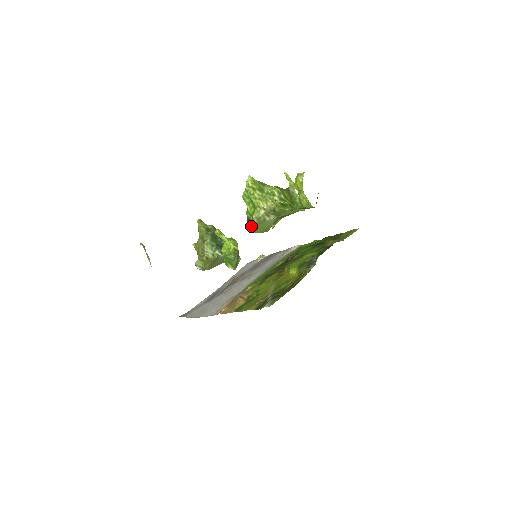
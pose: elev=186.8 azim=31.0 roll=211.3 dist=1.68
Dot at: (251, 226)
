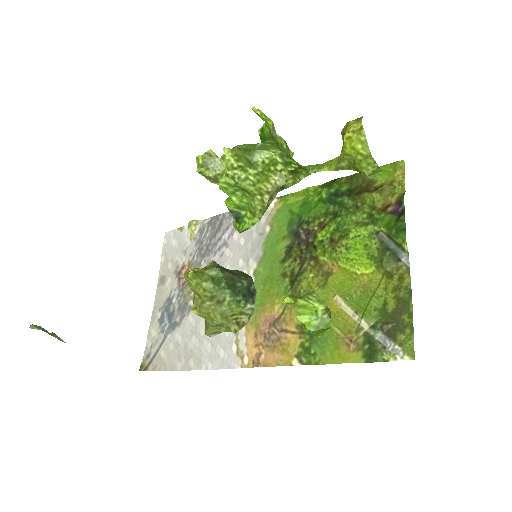
Dot at: (251, 226)
